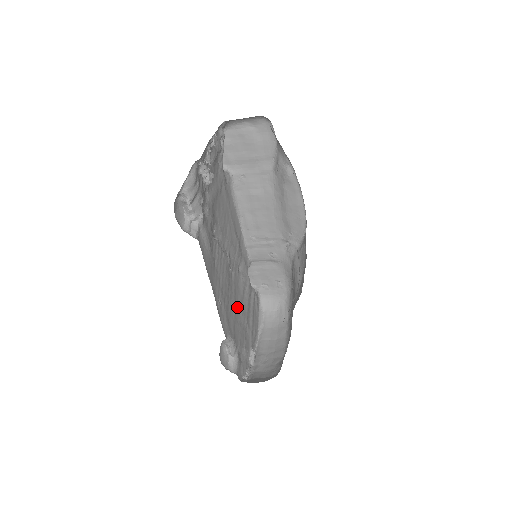
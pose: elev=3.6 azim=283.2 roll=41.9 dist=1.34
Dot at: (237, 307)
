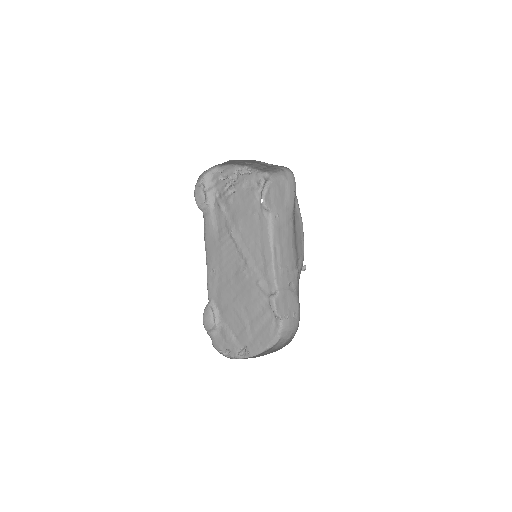
Dot at: (240, 300)
